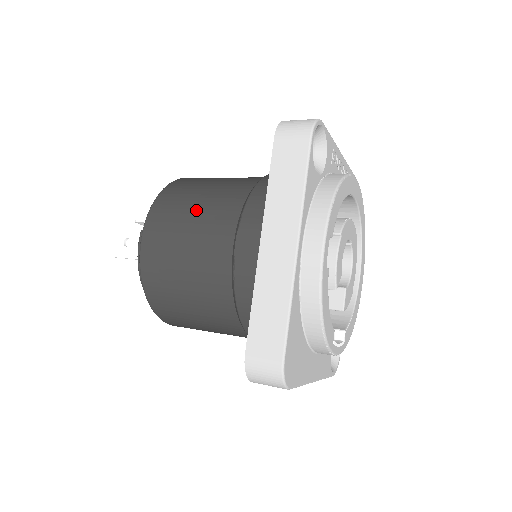
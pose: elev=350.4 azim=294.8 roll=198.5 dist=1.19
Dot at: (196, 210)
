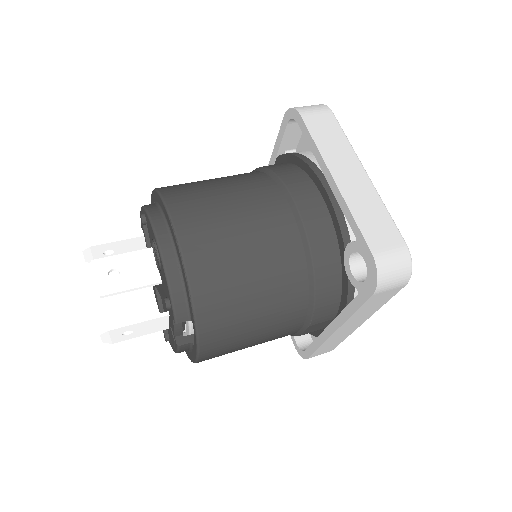
Dot at: (259, 327)
